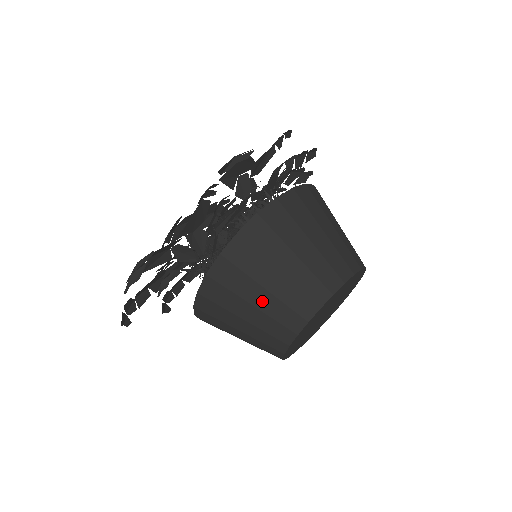
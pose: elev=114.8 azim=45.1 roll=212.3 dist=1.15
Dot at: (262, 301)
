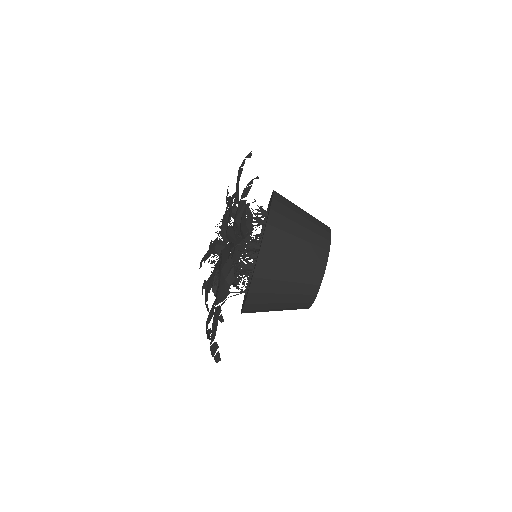
Dot at: (282, 306)
